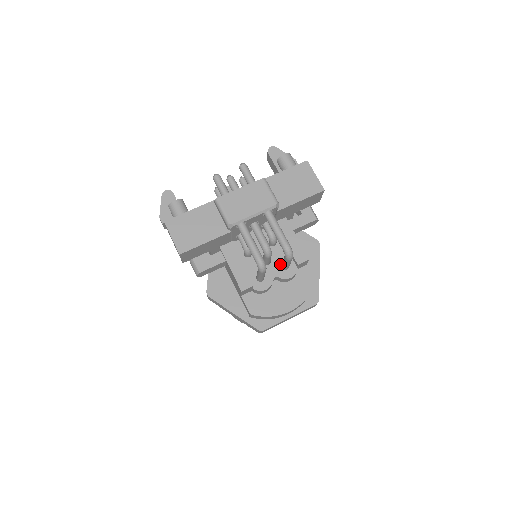
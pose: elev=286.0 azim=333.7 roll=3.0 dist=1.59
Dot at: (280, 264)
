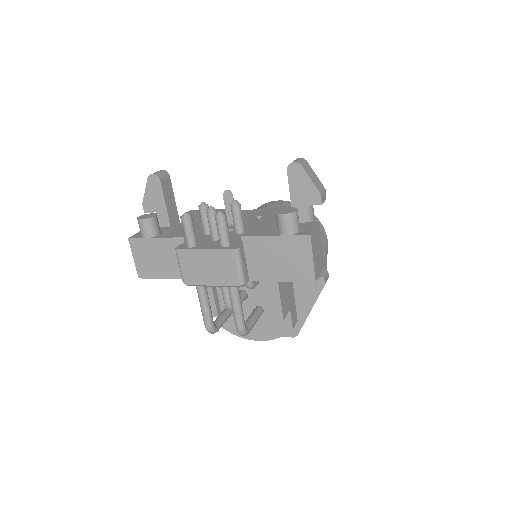
Dot at: (255, 305)
